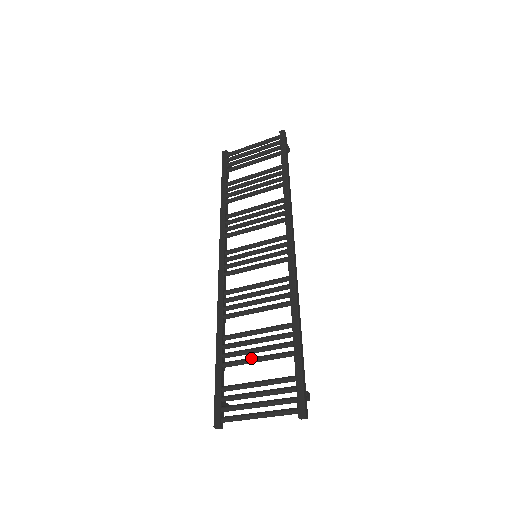
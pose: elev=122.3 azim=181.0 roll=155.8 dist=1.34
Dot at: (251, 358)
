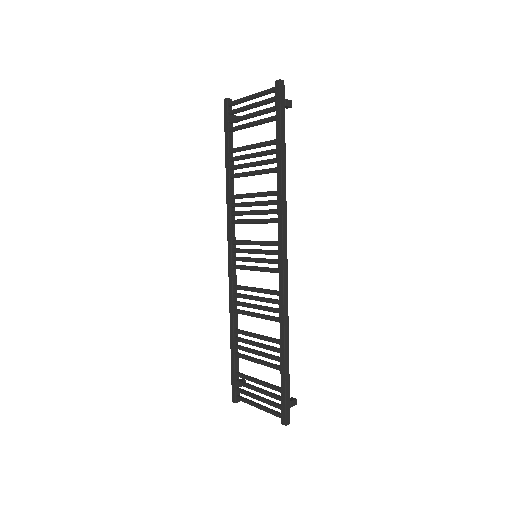
Dot at: (253, 359)
